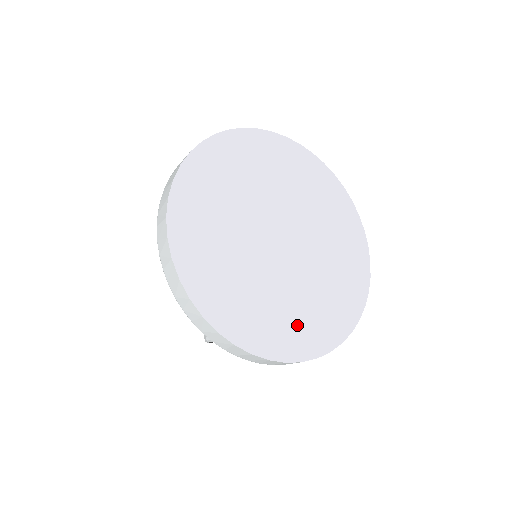
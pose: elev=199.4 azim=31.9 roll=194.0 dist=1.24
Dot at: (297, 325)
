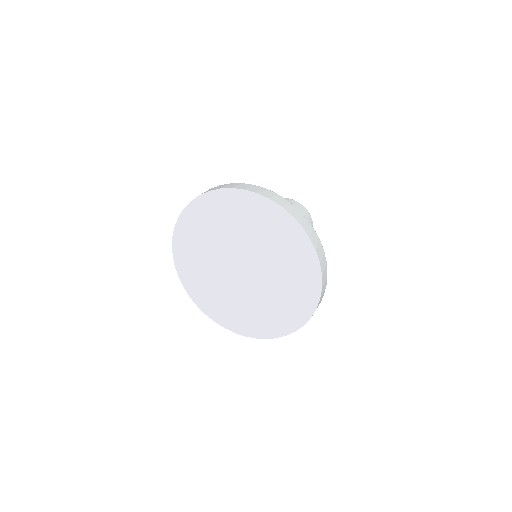
Dot at: (223, 308)
